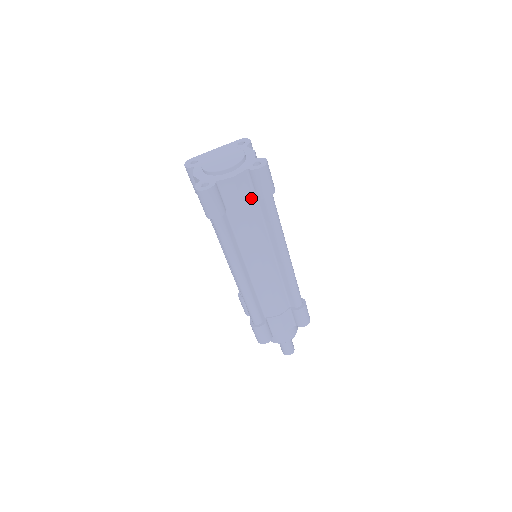
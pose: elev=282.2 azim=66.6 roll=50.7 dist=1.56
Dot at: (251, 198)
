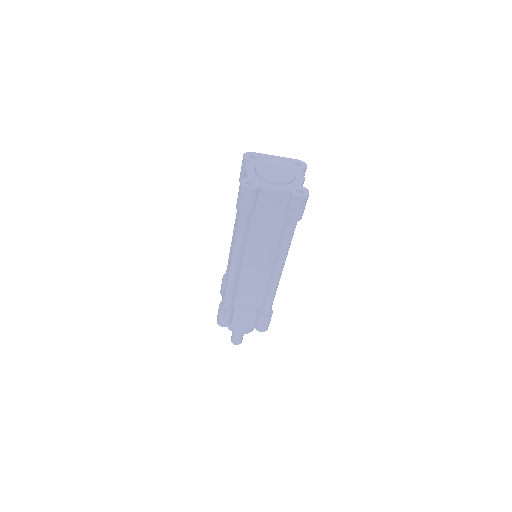
Dot at: (279, 214)
